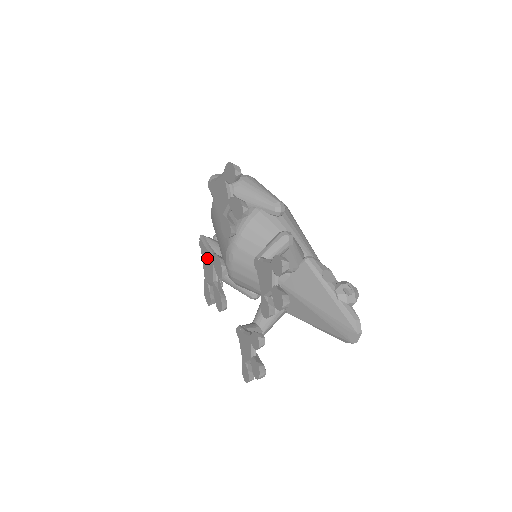
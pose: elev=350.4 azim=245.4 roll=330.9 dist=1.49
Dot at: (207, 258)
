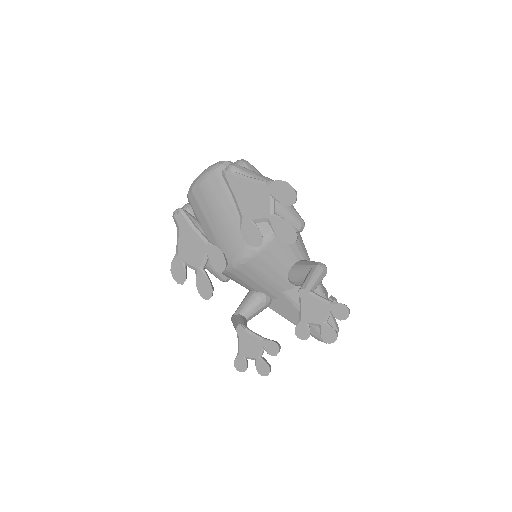
Dot at: (193, 240)
